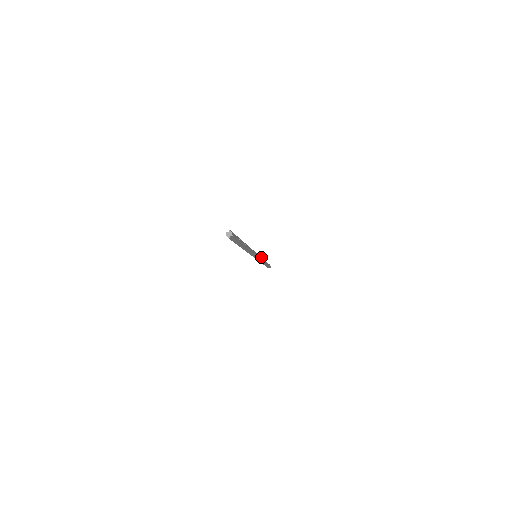
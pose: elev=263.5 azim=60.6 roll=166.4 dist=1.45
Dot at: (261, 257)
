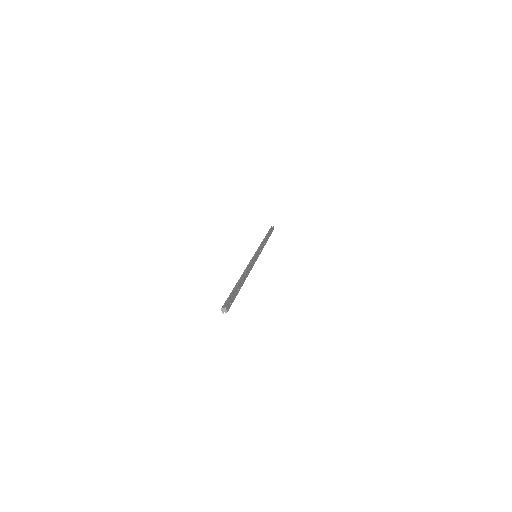
Dot at: (263, 243)
